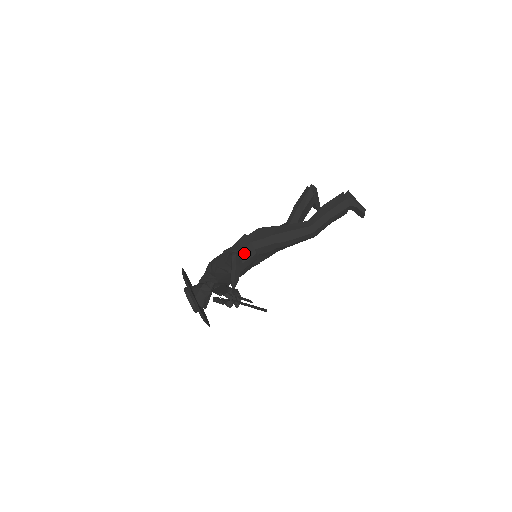
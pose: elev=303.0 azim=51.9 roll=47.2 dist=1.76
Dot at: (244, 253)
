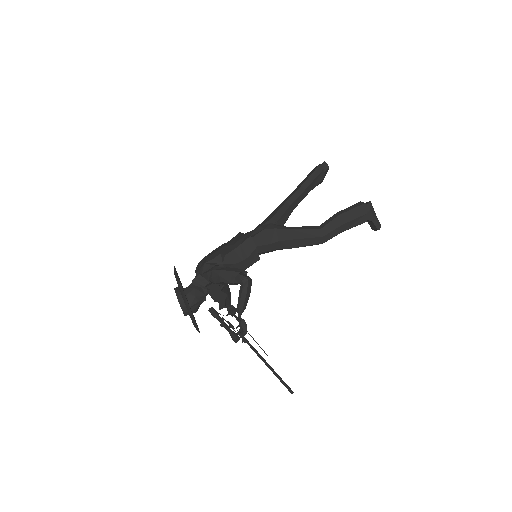
Dot at: (247, 260)
